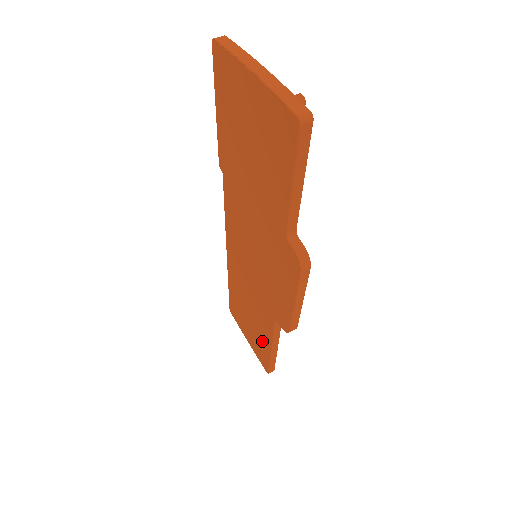
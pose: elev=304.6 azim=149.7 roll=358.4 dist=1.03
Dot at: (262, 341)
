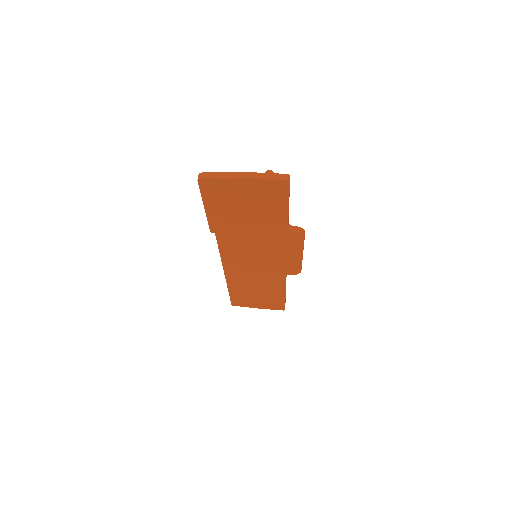
Dot at: (275, 296)
